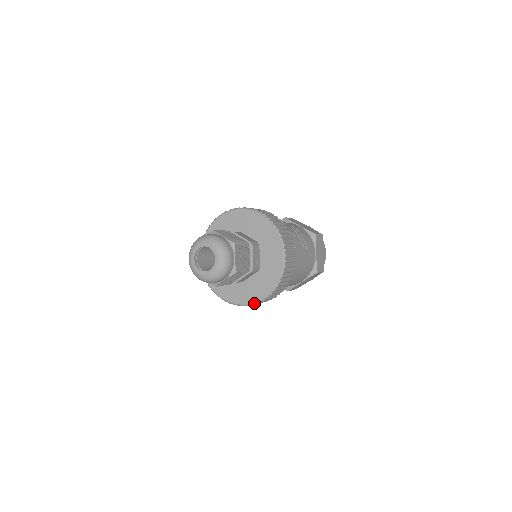
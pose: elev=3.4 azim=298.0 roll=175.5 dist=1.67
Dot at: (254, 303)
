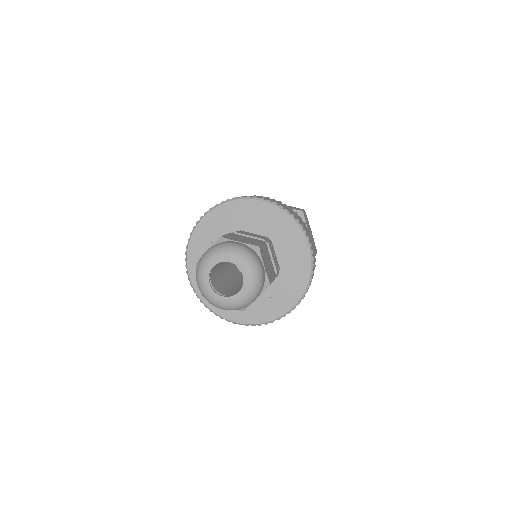
Dot at: (282, 316)
